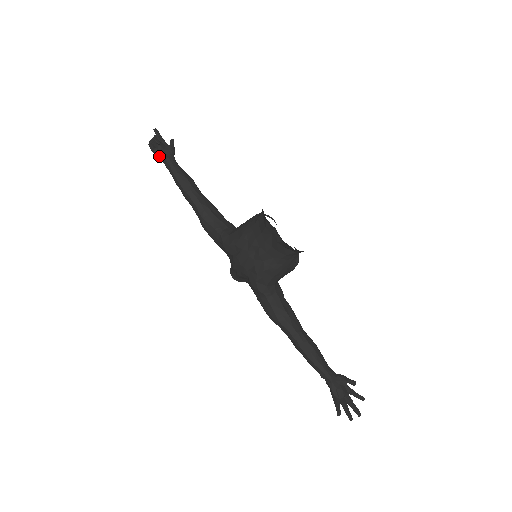
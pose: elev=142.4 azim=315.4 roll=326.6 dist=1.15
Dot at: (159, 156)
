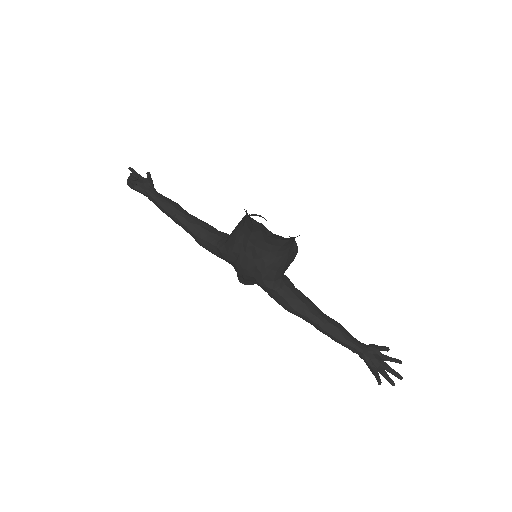
Dot at: (140, 191)
